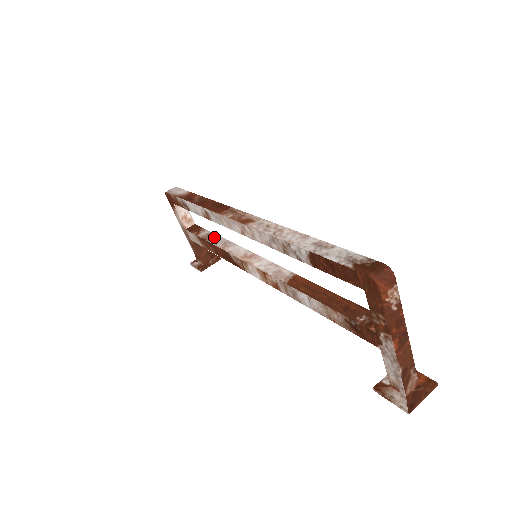
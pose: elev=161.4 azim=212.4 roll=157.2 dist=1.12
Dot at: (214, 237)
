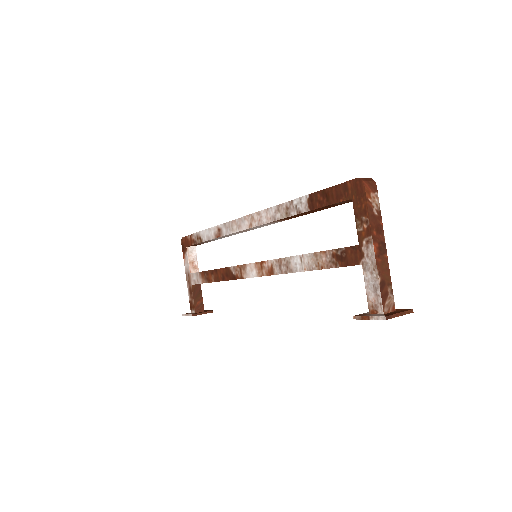
Dot at: occluded
